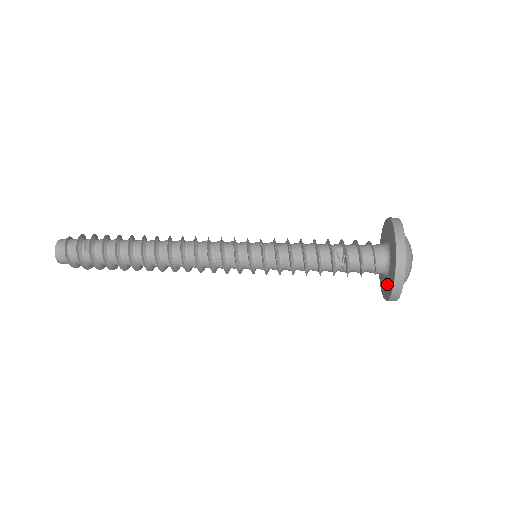
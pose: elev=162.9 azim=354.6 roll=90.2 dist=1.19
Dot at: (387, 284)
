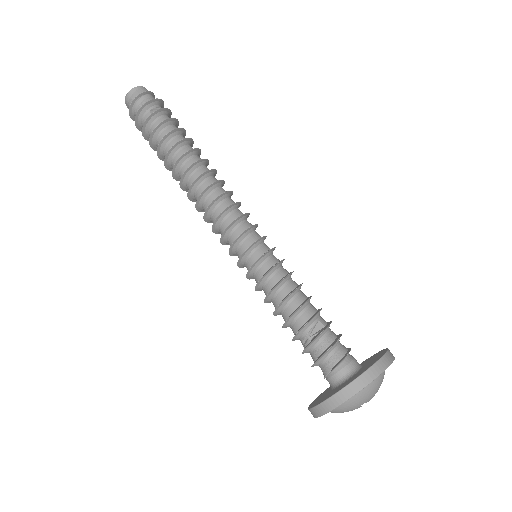
Dot at: (324, 396)
